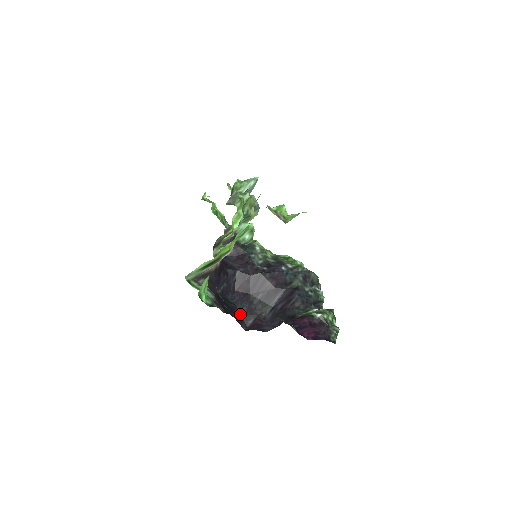
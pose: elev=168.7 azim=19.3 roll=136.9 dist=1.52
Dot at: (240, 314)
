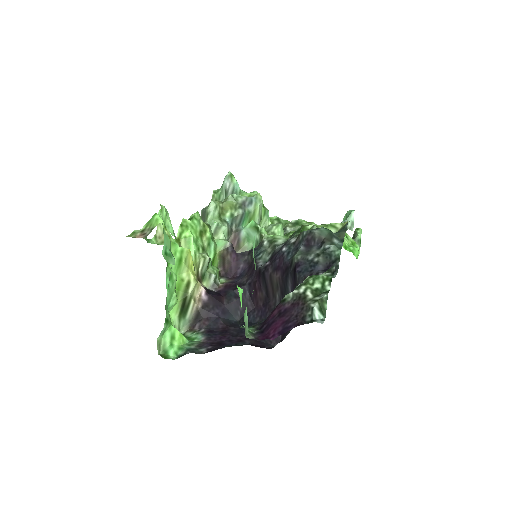
Dot at: occluded
